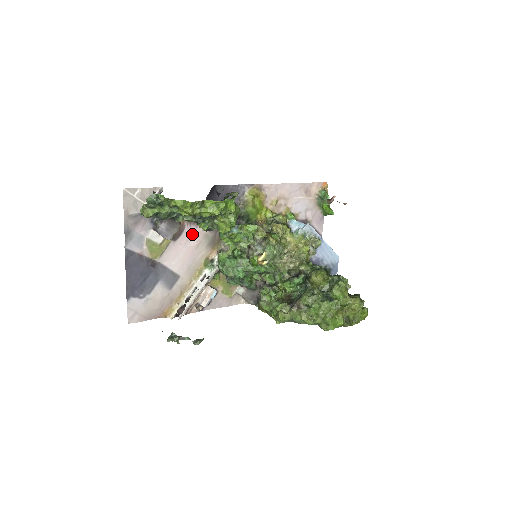
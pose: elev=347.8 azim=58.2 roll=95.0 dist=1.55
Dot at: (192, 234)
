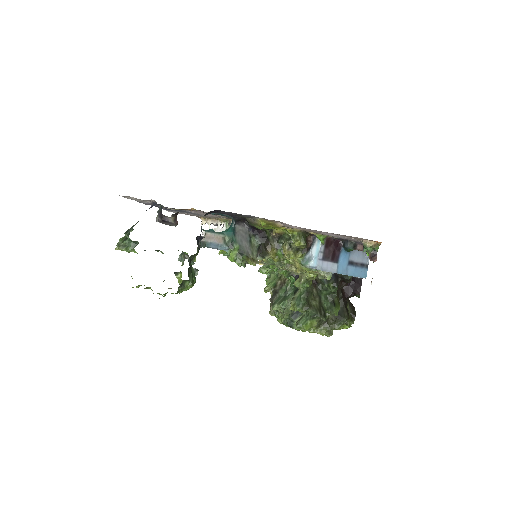
Dot at: (204, 212)
